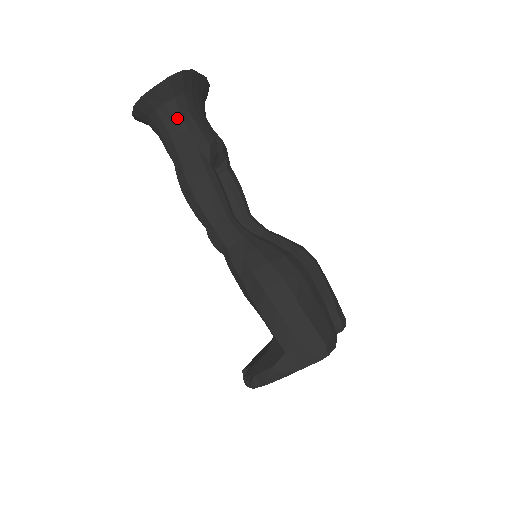
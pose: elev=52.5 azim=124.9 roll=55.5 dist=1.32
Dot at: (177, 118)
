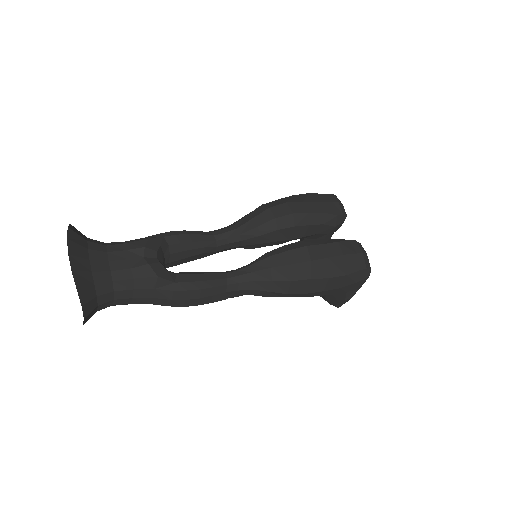
Dot at: (115, 296)
